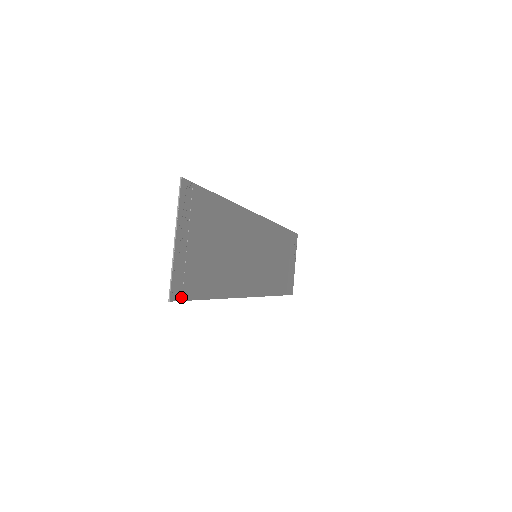
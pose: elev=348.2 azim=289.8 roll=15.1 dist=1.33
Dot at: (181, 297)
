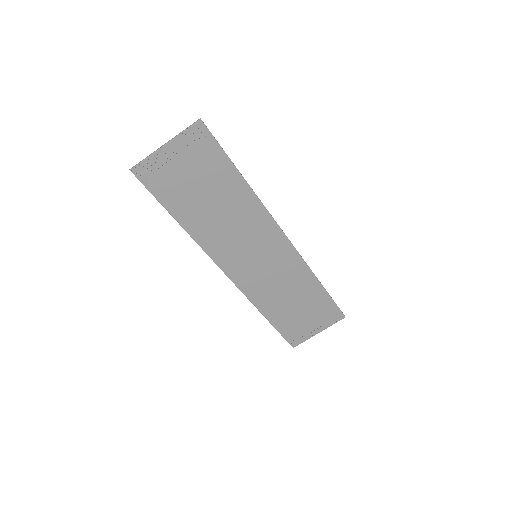
Dot at: (143, 180)
